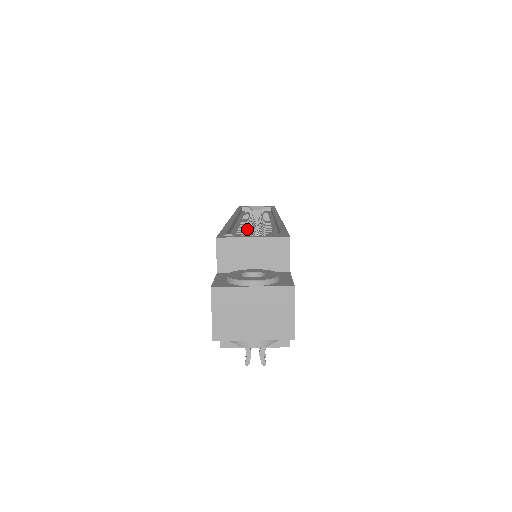
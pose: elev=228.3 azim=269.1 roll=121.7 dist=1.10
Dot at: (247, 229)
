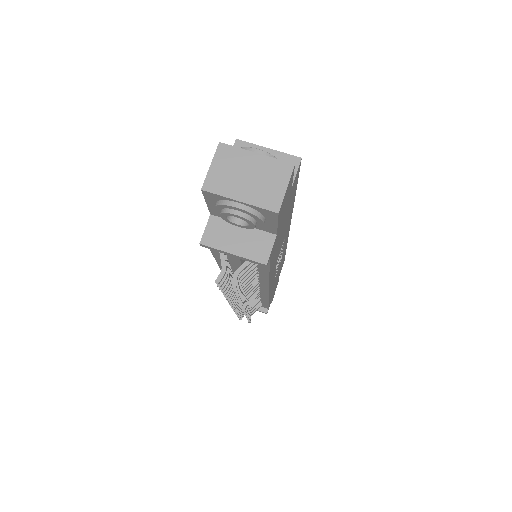
Dot at: occluded
